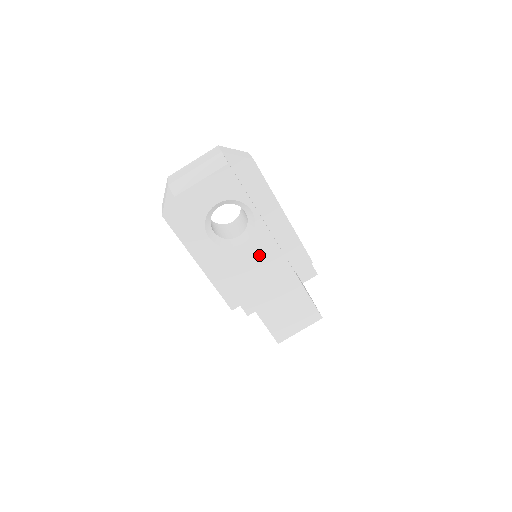
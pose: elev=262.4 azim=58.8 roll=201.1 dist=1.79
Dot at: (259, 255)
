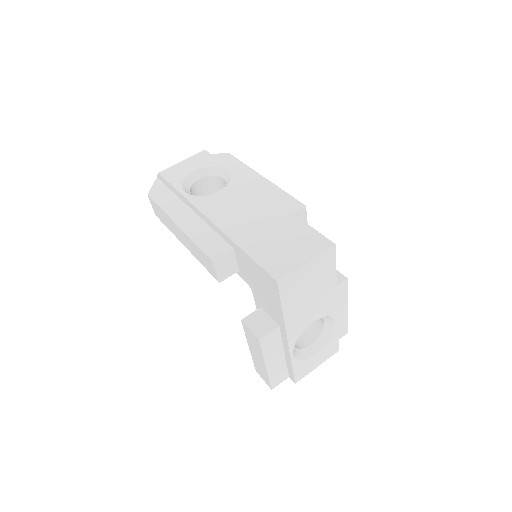
Dot at: (237, 197)
